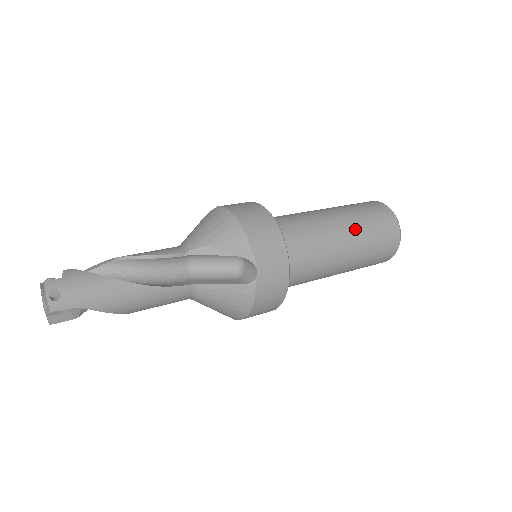
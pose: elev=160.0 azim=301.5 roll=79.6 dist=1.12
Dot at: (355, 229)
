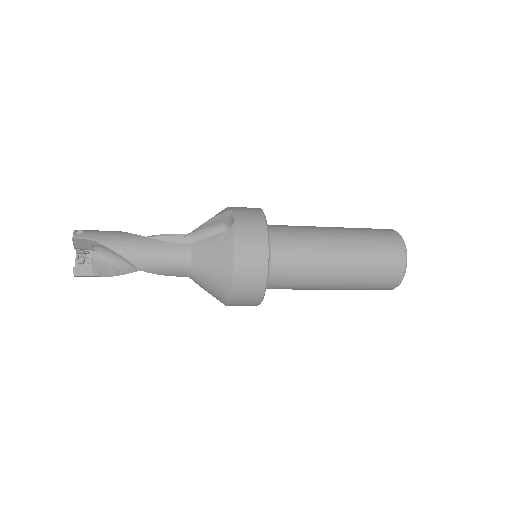
Dot at: (346, 229)
